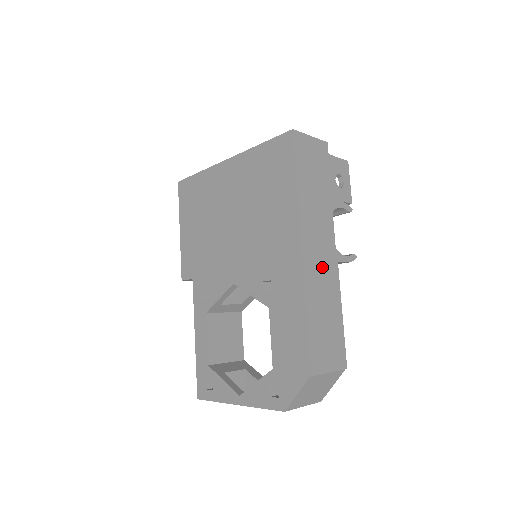
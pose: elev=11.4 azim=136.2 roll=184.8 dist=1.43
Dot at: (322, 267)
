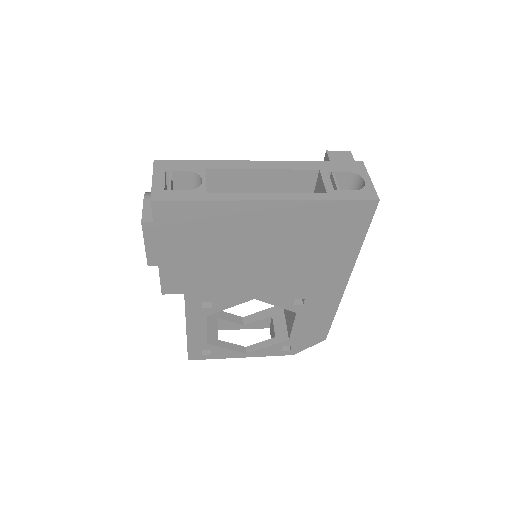
Dot at: occluded
